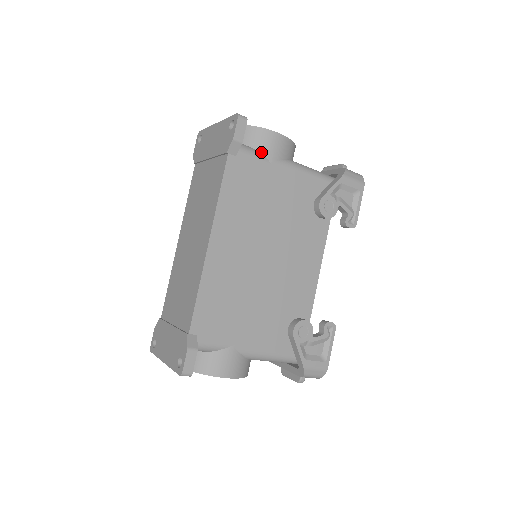
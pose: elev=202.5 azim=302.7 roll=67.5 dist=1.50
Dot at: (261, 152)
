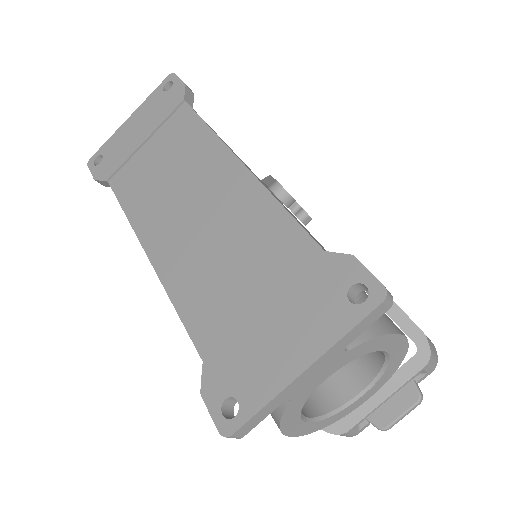
Dot at: occluded
